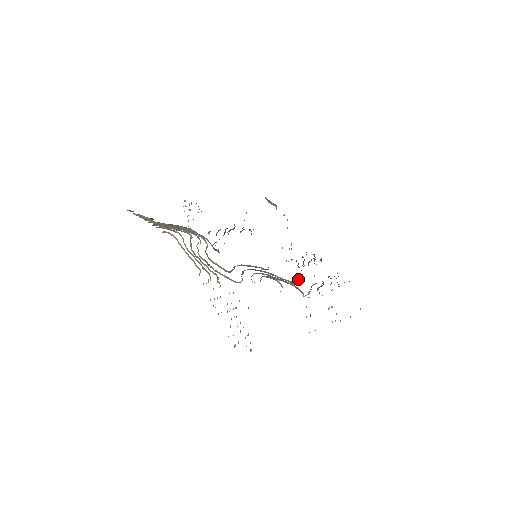
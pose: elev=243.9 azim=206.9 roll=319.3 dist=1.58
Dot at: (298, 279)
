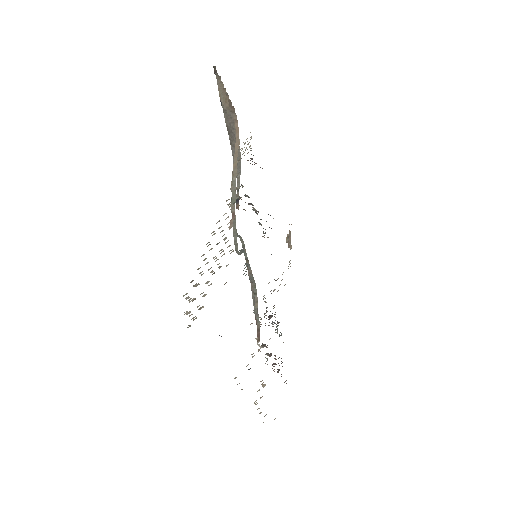
Dot at: occluded
